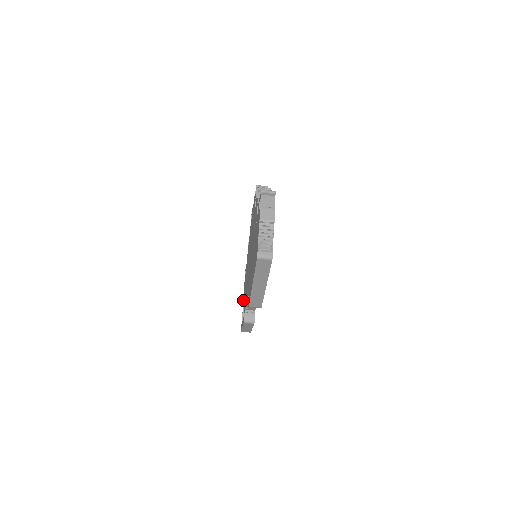
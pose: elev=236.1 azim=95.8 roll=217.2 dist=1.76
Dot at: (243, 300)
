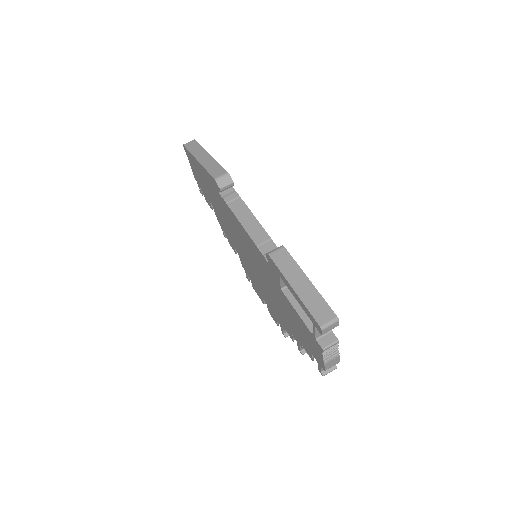
Dot at: (311, 339)
